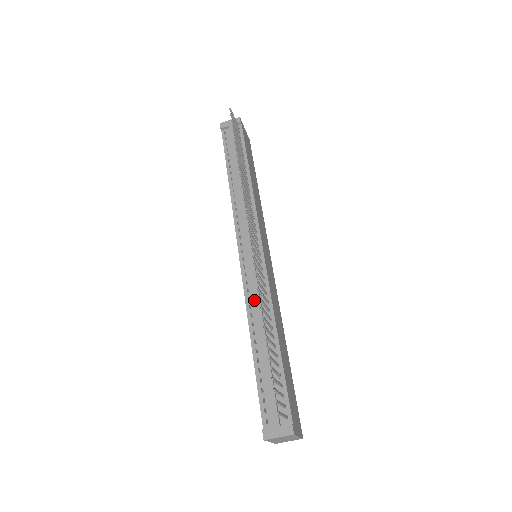
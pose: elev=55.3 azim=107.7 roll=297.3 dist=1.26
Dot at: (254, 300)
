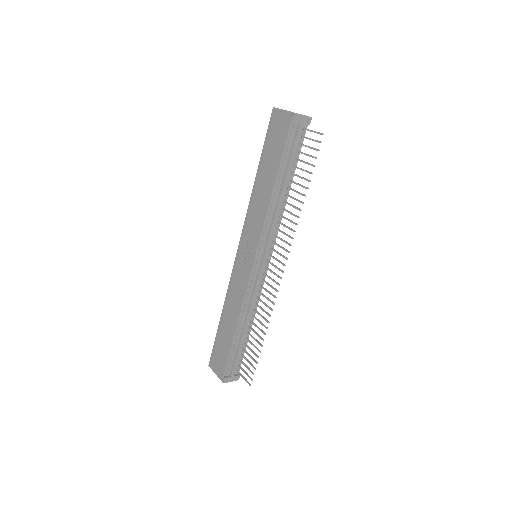
Dot at: (249, 300)
